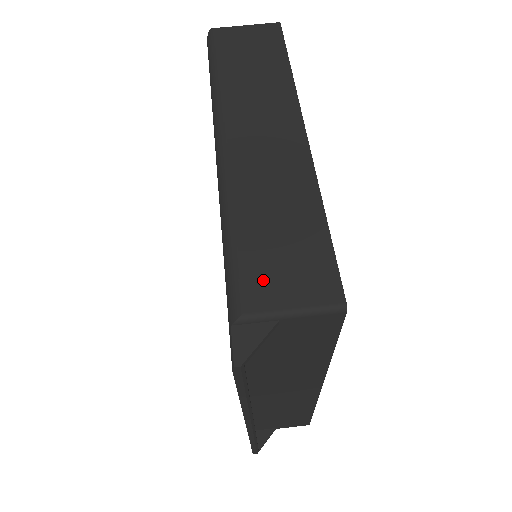
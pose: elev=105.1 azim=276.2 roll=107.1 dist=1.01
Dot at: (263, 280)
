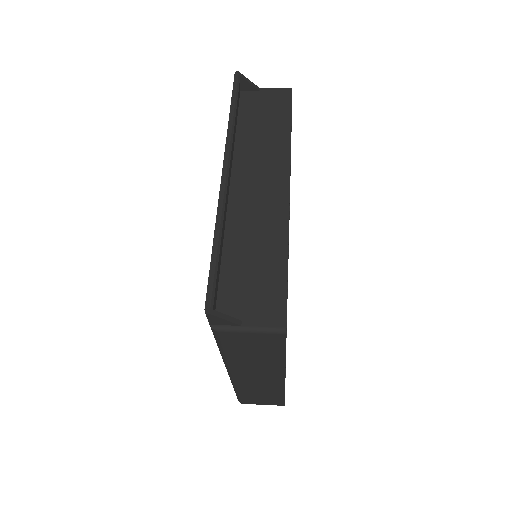
Dot at: occluded
